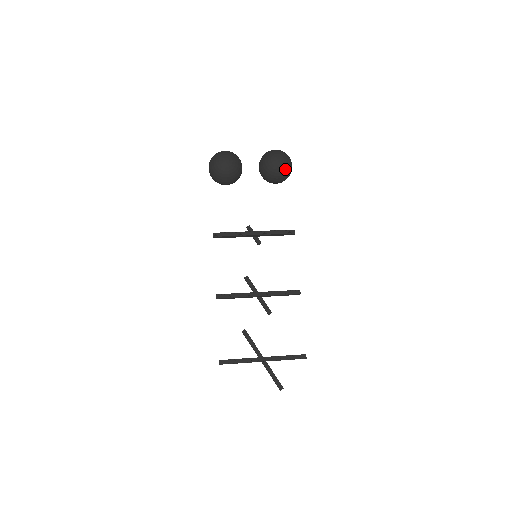
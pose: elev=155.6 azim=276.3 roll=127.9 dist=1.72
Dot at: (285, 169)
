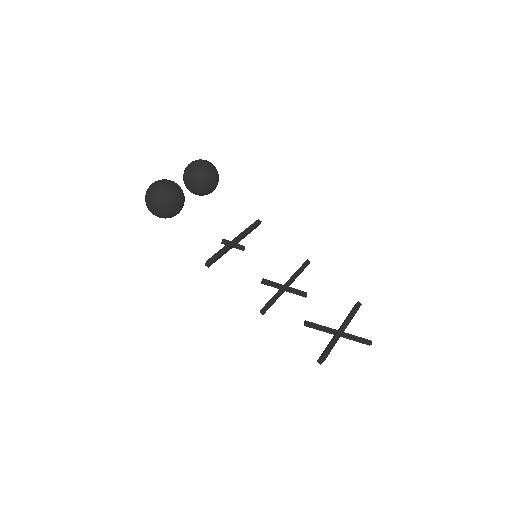
Dot at: (216, 171)
